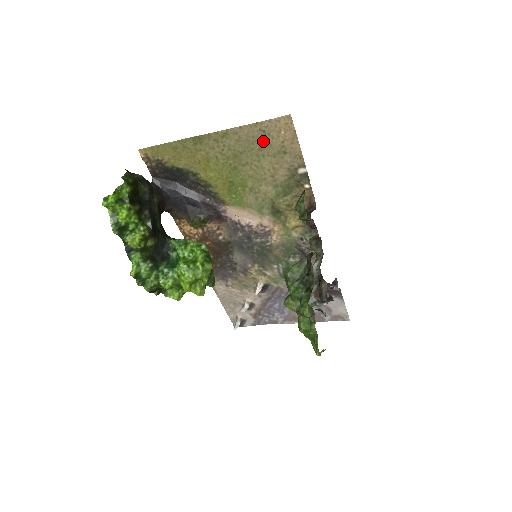
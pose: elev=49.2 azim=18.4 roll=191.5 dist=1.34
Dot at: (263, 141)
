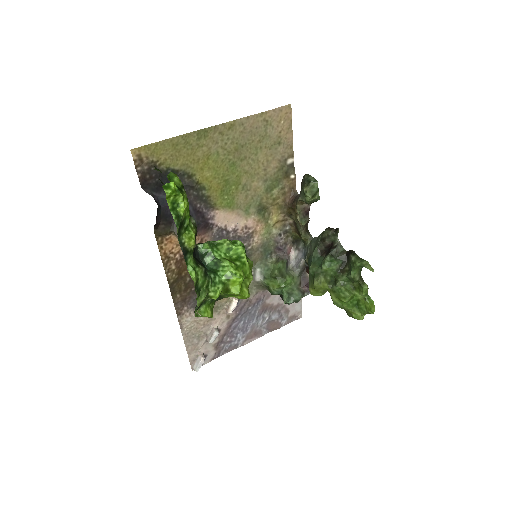
Dot at: (264, 132)
